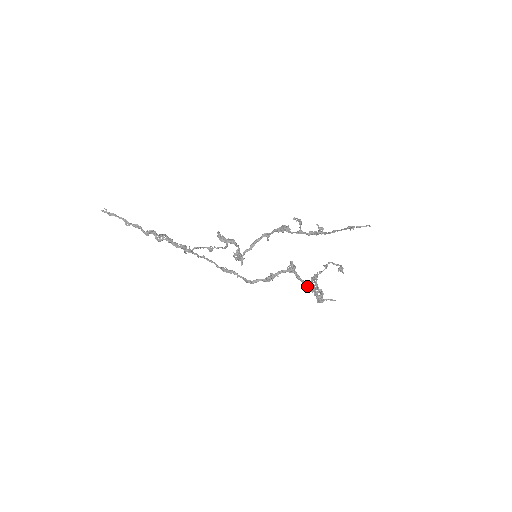
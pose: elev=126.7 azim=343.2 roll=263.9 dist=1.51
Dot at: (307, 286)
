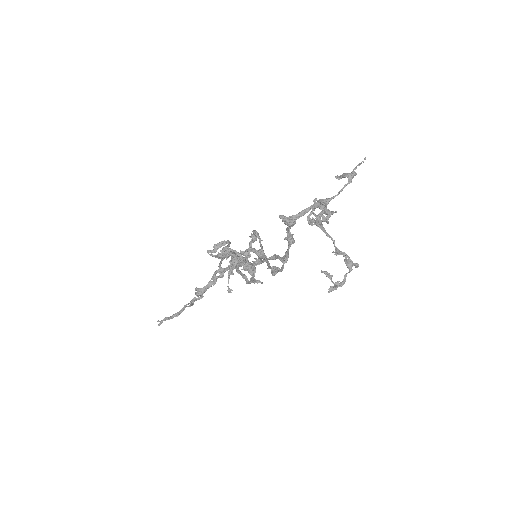
Dot at: occluded
